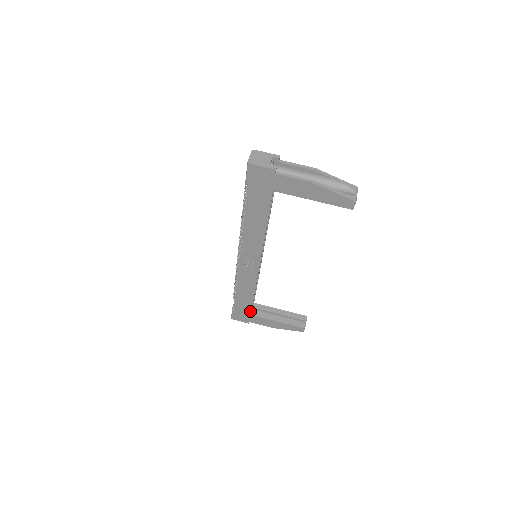
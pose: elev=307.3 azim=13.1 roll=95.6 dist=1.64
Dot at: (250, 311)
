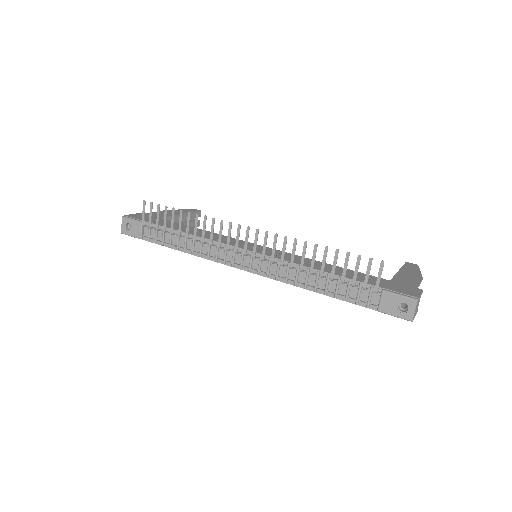
Dot at: occluded
